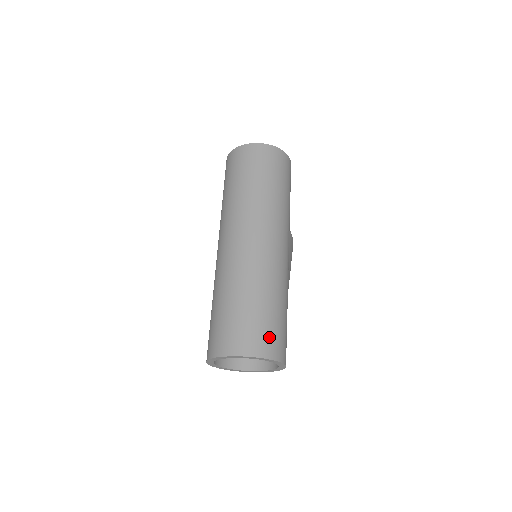
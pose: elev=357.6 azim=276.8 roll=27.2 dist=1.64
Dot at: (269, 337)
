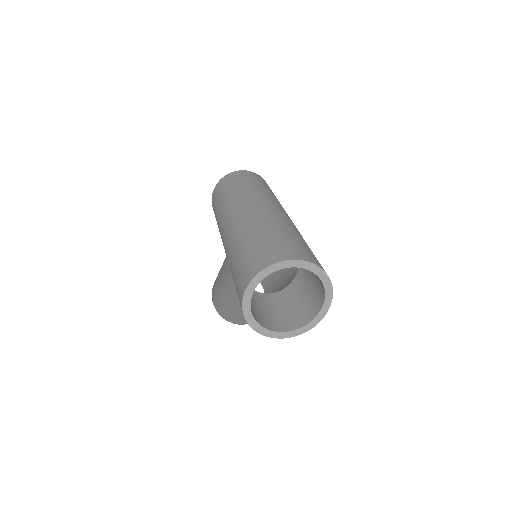
Dot at: (314, 257)
